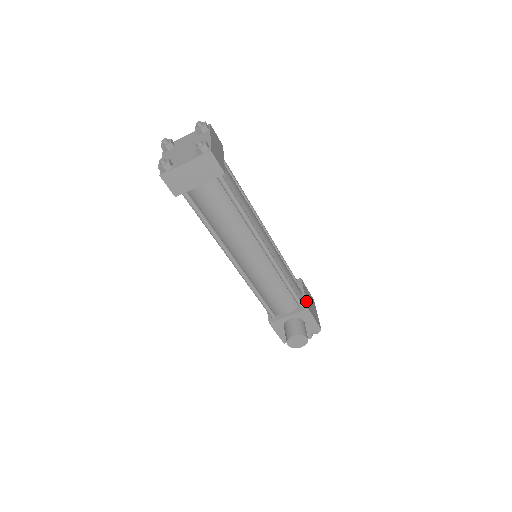
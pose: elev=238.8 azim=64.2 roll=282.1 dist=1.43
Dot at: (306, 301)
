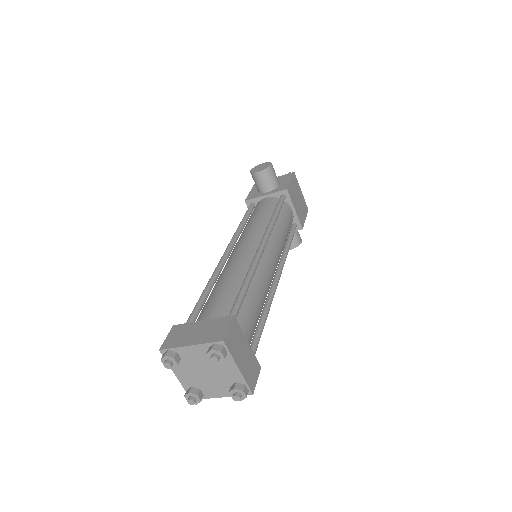
Dot at: (299, 221)
